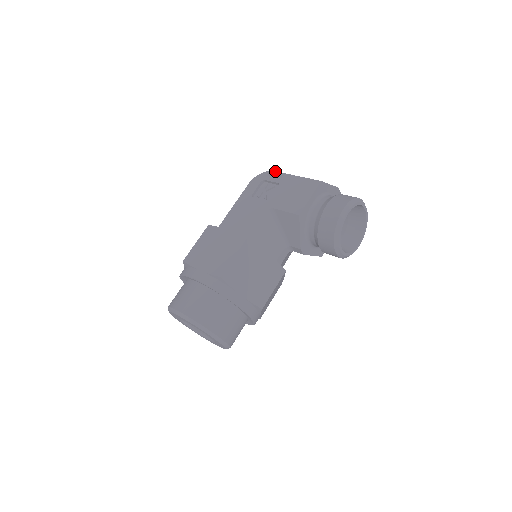
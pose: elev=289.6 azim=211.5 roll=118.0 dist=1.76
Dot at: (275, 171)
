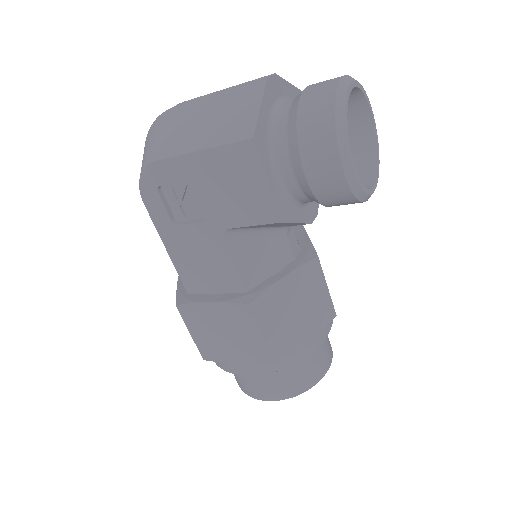
Dot at: (156, 161)
